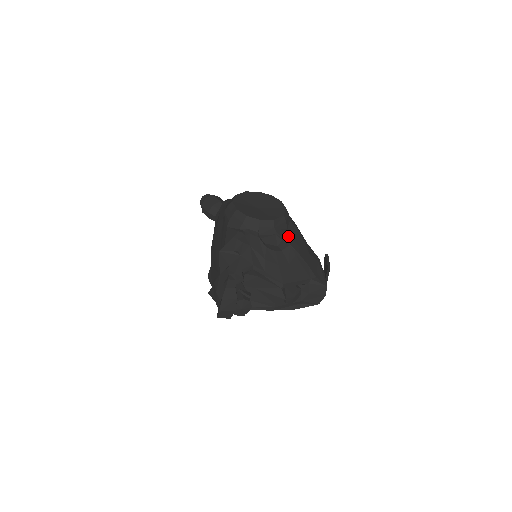
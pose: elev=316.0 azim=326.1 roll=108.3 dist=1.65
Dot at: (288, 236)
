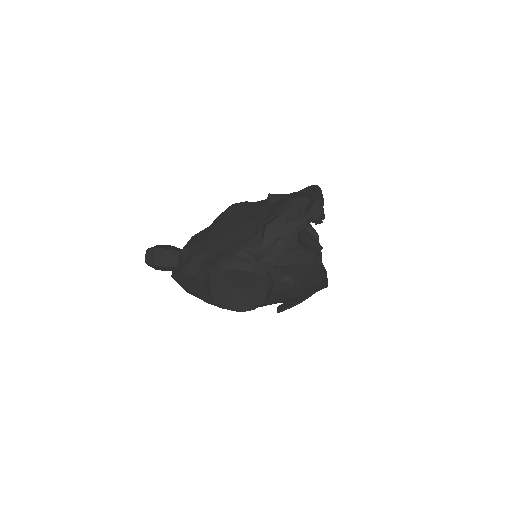
Dot at: occluded
